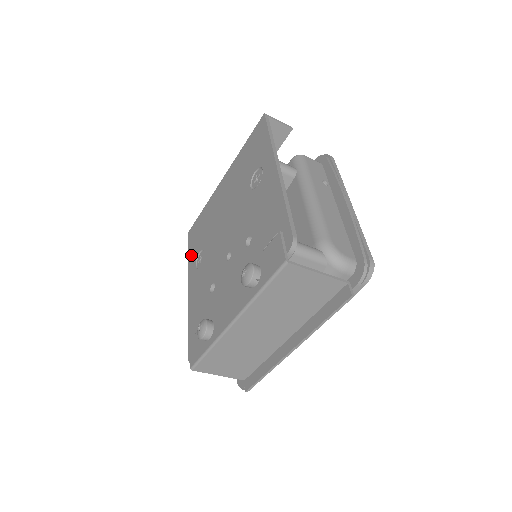
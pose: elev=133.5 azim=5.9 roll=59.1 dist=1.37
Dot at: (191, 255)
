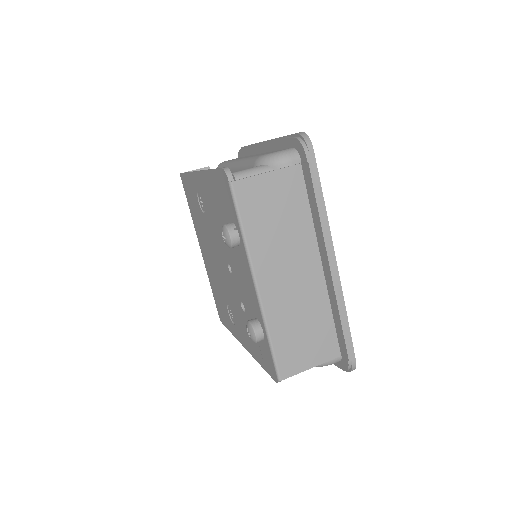
Dot at: (229, 326)
